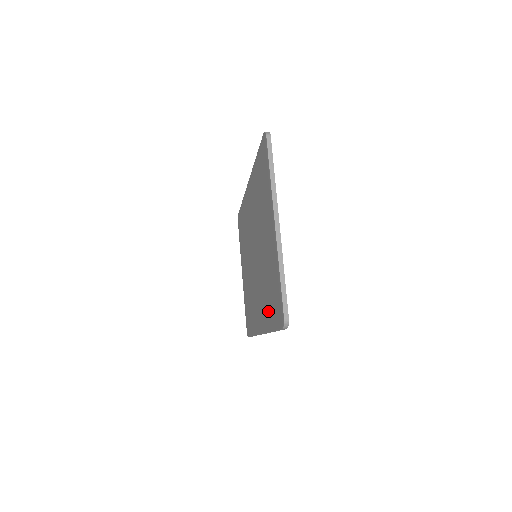
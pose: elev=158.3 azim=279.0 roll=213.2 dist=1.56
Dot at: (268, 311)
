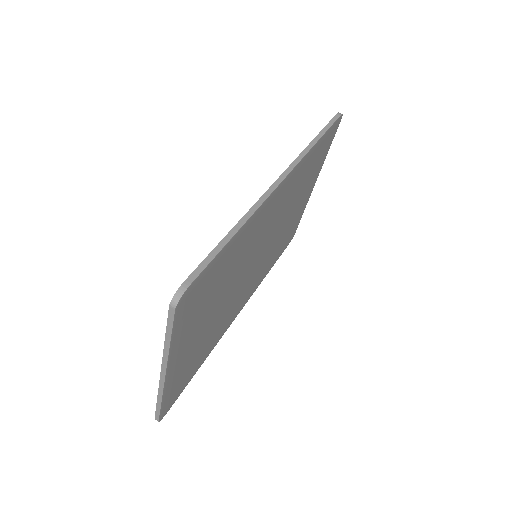
Dot at: occluded
